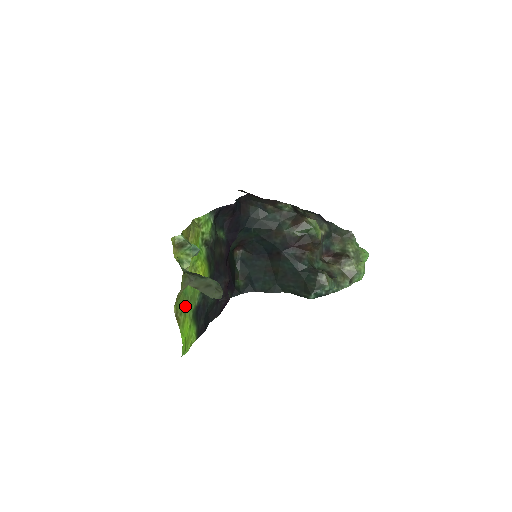
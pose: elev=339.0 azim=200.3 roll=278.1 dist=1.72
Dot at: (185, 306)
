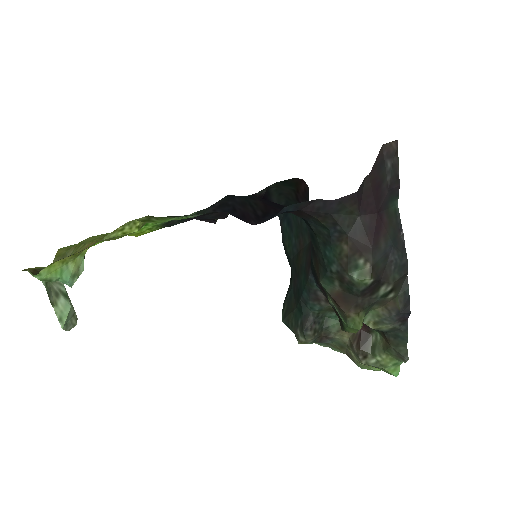
Dot at: occluded
